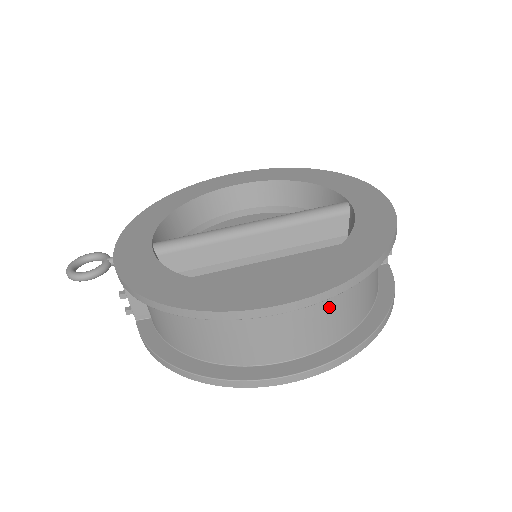
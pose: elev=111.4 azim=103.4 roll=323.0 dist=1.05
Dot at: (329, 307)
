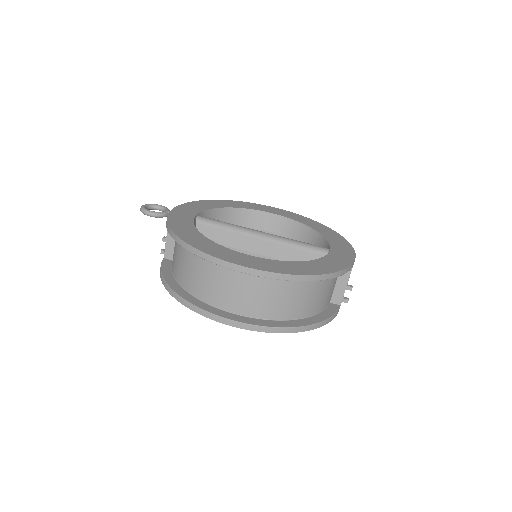
Dot at: (273, 291)
